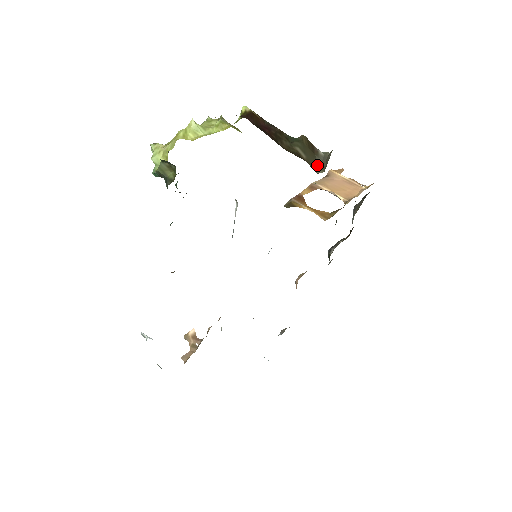
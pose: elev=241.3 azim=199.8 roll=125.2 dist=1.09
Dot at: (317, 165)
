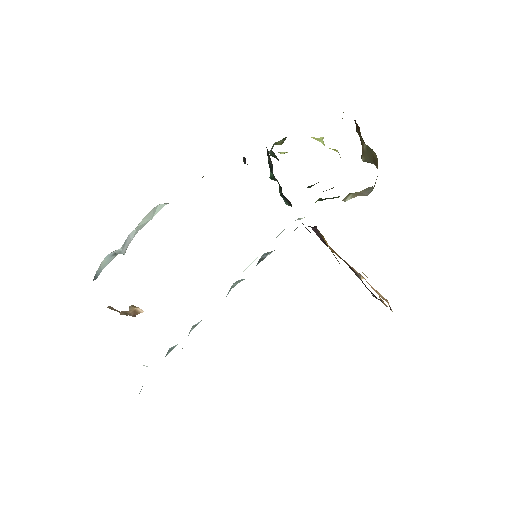
Dot at: (367, 162)
